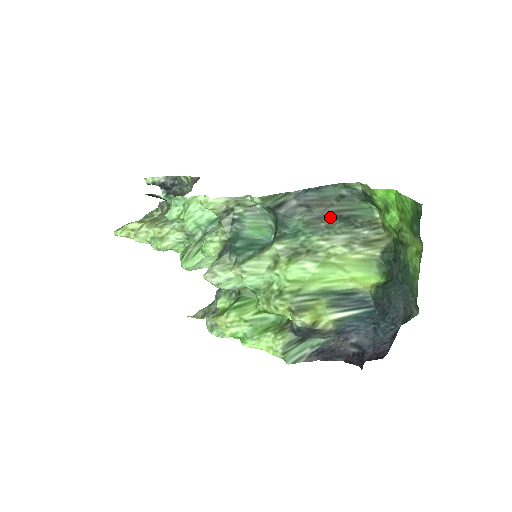
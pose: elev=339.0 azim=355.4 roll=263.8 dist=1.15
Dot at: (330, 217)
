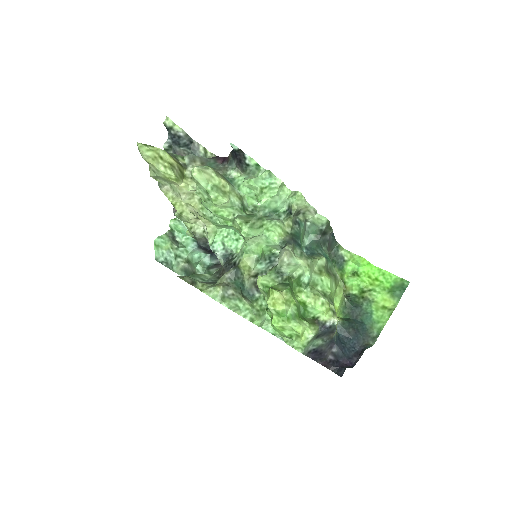
Dot at: occluded
